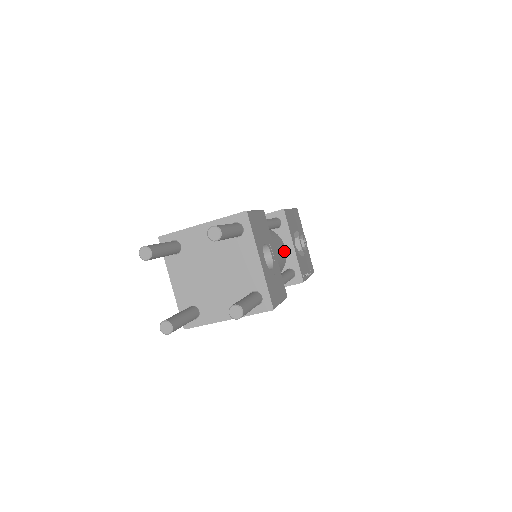
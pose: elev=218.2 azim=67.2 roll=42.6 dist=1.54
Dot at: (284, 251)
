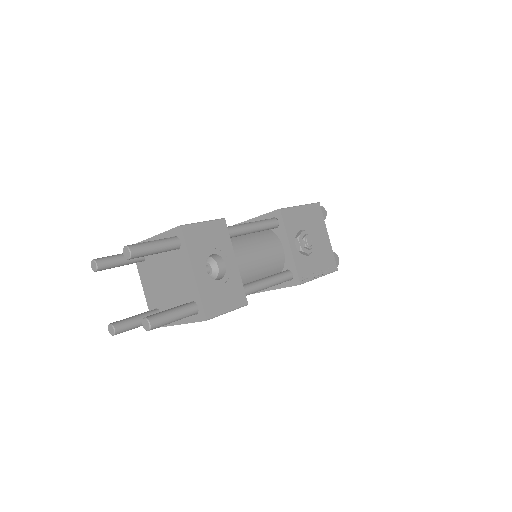
Dot at: (279, 252)
